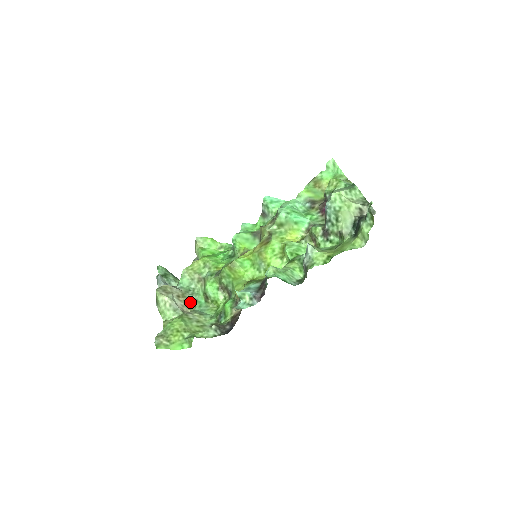
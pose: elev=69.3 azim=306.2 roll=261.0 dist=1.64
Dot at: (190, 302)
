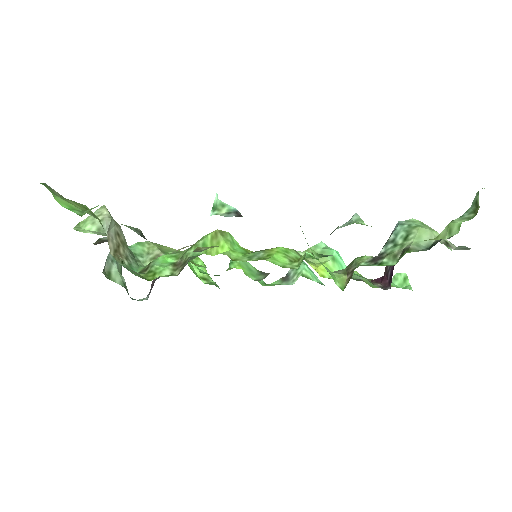
Dot at: (122, 255)
